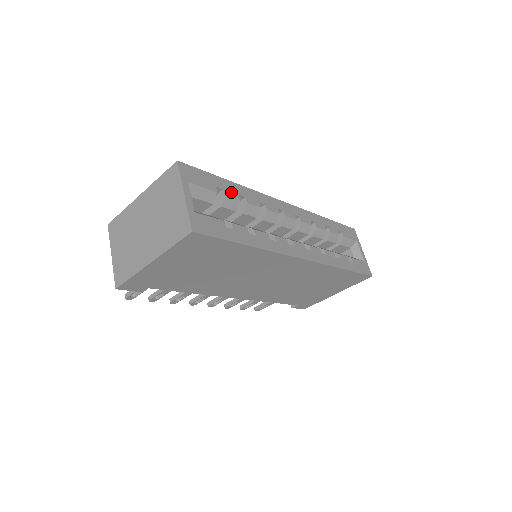
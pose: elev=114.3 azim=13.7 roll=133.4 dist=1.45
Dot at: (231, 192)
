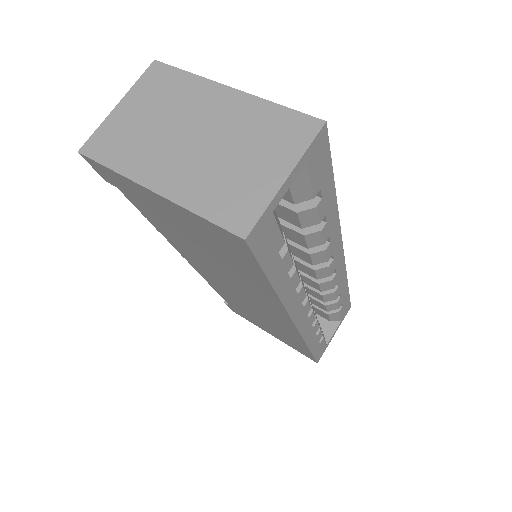
Dot at: (324, 207)
